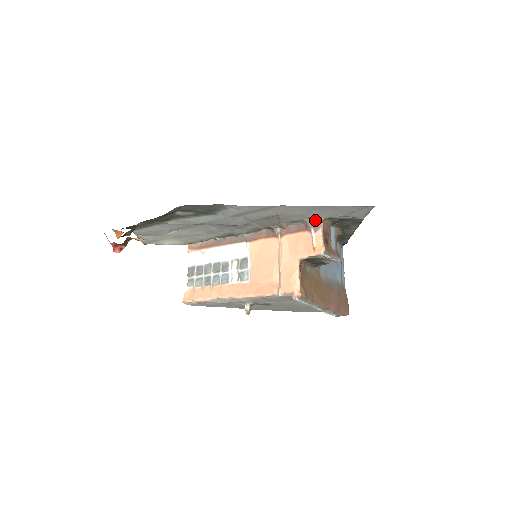
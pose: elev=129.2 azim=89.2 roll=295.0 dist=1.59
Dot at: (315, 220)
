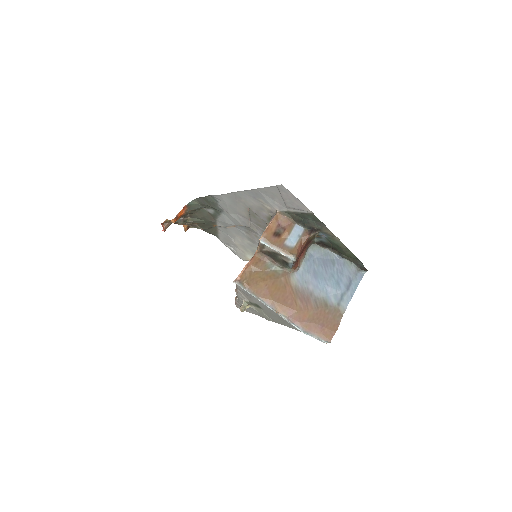
Dot at: occluded
